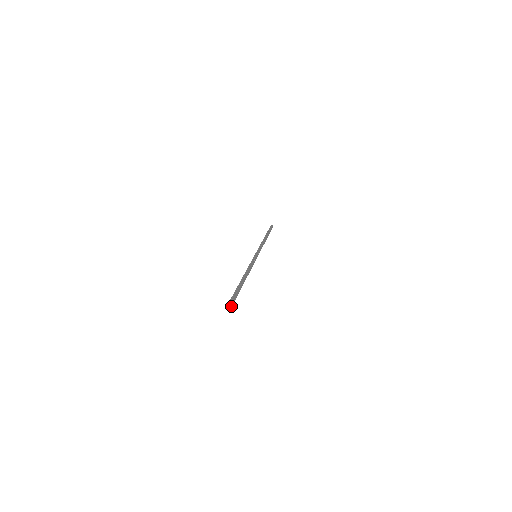
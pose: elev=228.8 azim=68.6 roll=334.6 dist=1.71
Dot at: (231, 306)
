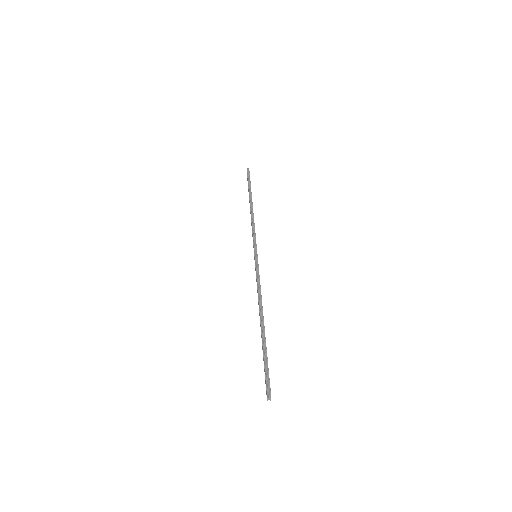
Dot at: (270, 392)
